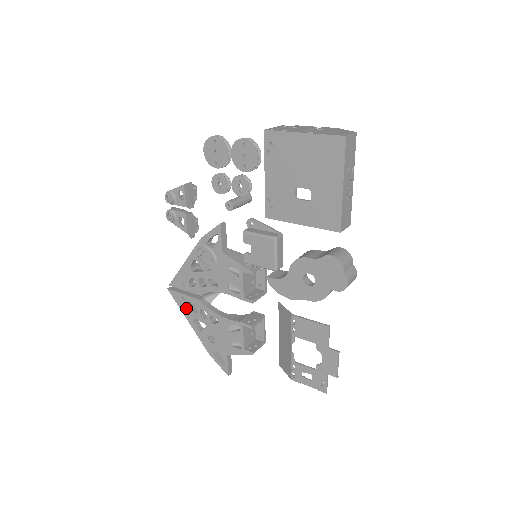
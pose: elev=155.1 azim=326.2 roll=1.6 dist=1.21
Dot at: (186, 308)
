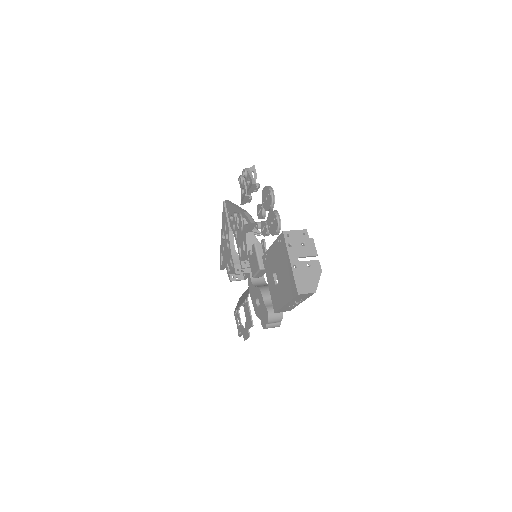
Dot at: (224, 221)
